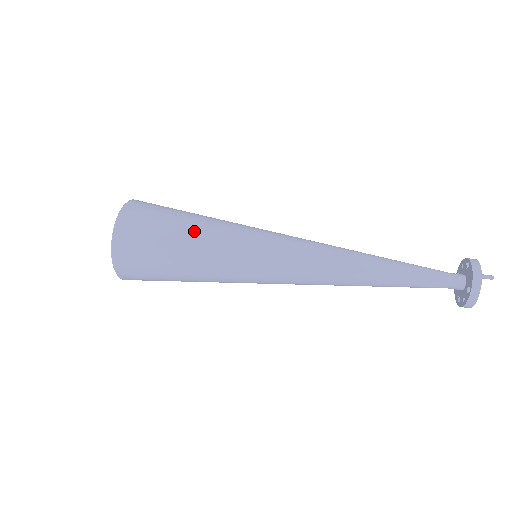
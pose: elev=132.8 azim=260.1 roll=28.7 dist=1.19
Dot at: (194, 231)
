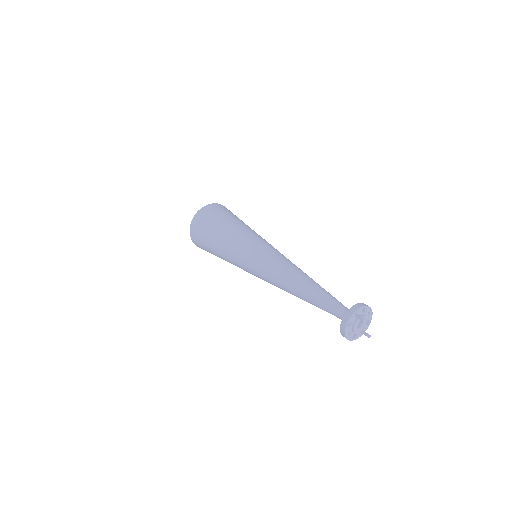
Dot at: (227, 227)
